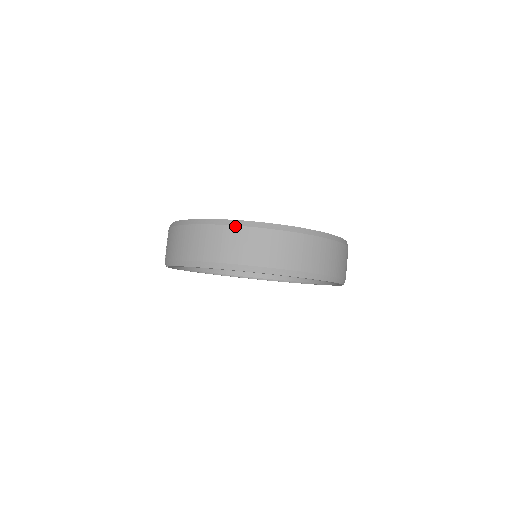
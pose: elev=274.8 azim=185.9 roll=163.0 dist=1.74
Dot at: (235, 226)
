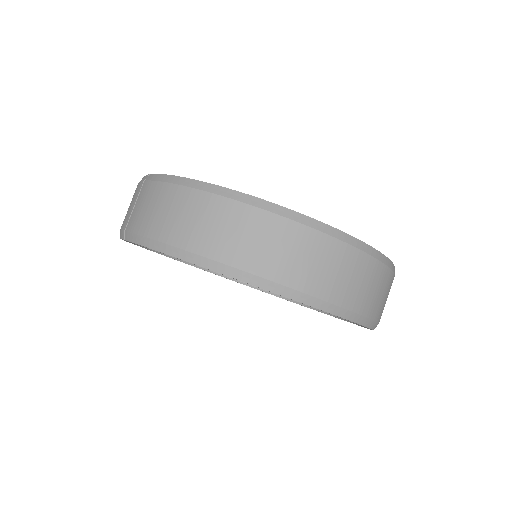
Dot at: (278, 215)
